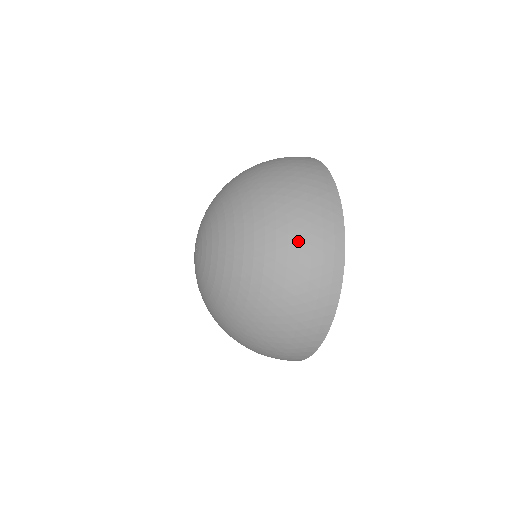
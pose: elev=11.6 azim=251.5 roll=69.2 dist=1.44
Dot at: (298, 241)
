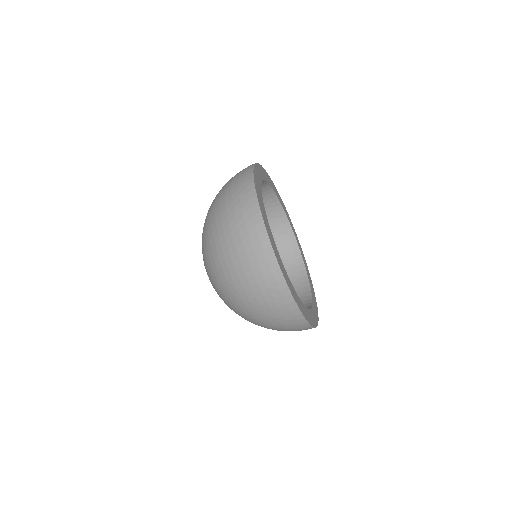
Dot at: (224, 195)
